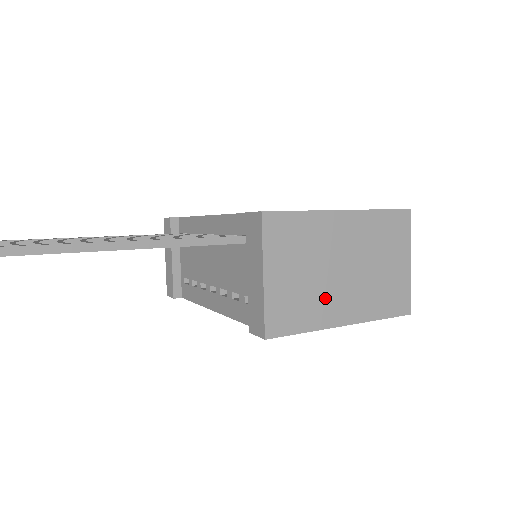
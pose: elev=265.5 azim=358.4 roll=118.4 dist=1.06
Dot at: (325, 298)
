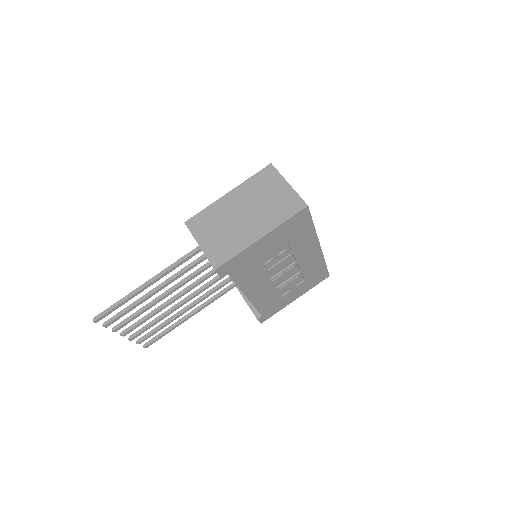
Dot at: (240, 233)
